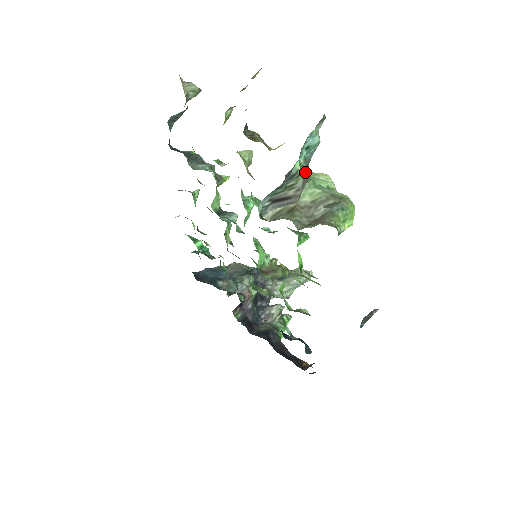
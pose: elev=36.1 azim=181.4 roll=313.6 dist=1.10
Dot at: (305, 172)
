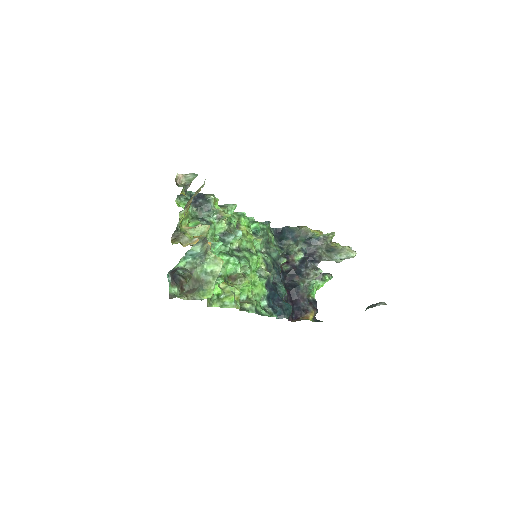
Dot at: (192, 265)
